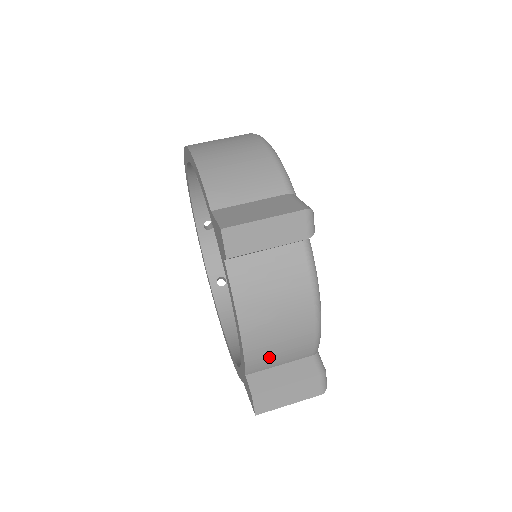
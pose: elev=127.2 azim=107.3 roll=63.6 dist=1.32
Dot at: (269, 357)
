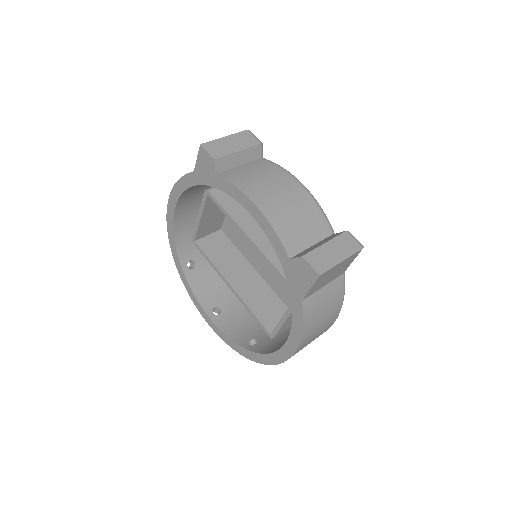
Dot at: (295, 230)
